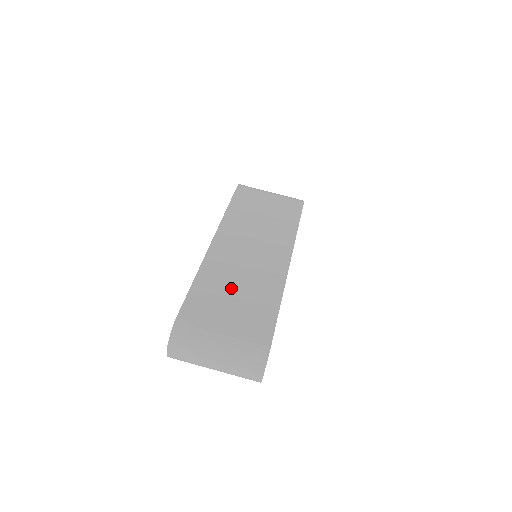
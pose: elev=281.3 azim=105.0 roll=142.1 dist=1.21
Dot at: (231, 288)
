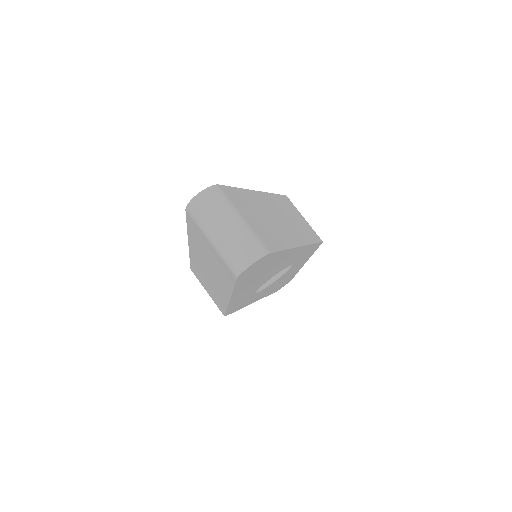
Dot at: (259, 213)
